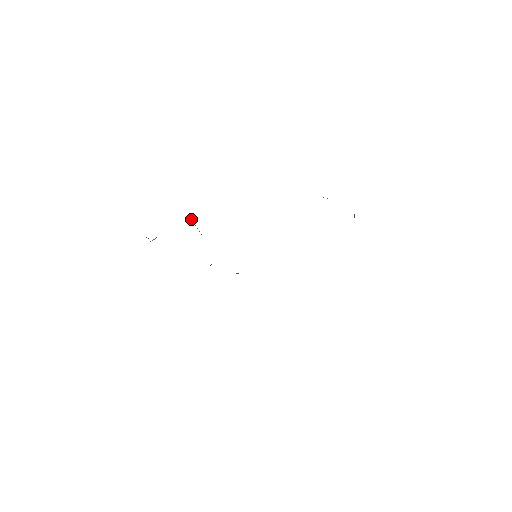
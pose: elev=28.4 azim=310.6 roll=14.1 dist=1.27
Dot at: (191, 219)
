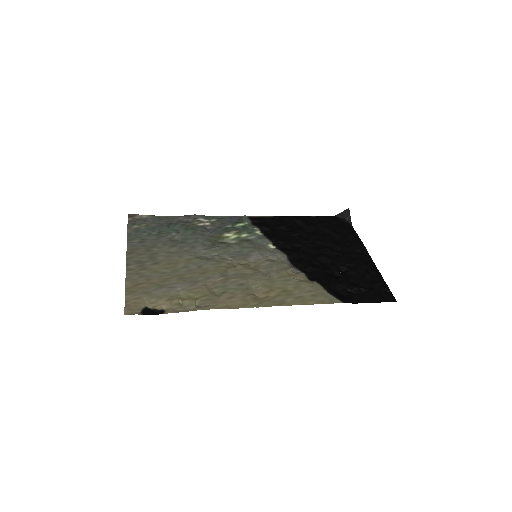
Dot at: (250, 298)
